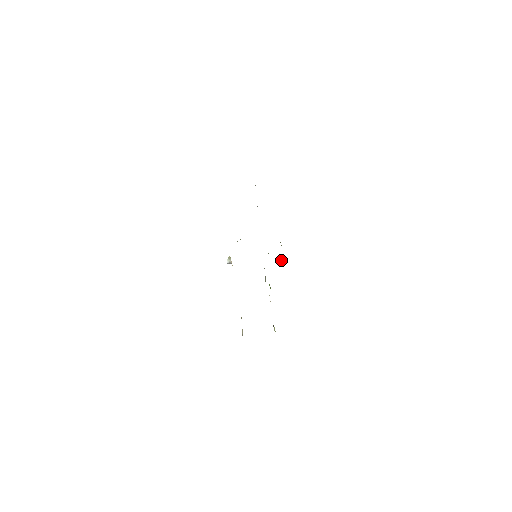
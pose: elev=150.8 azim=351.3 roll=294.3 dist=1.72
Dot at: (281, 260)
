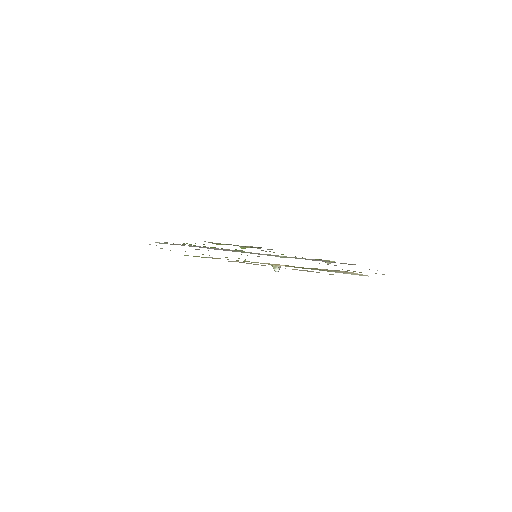
Dot at: (244, 248)
